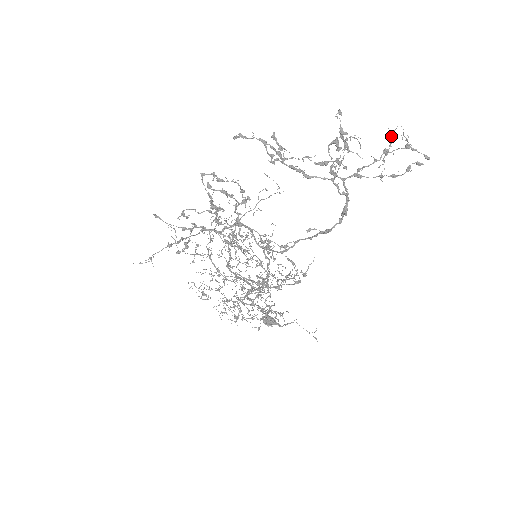
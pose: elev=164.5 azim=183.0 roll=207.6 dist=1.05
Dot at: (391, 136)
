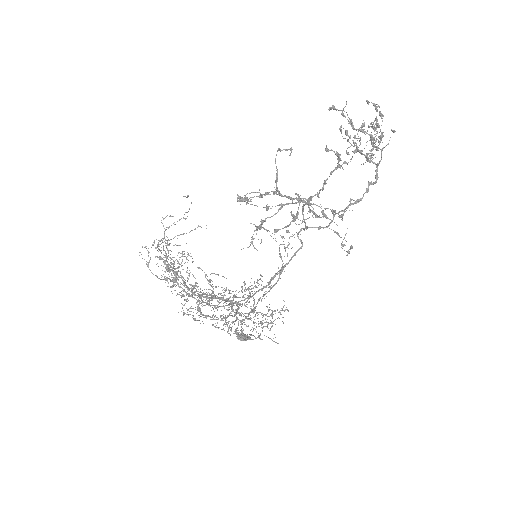
Dot at: (375, 128)
